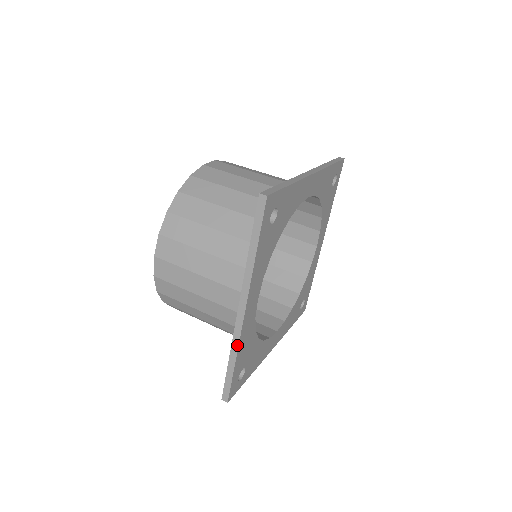
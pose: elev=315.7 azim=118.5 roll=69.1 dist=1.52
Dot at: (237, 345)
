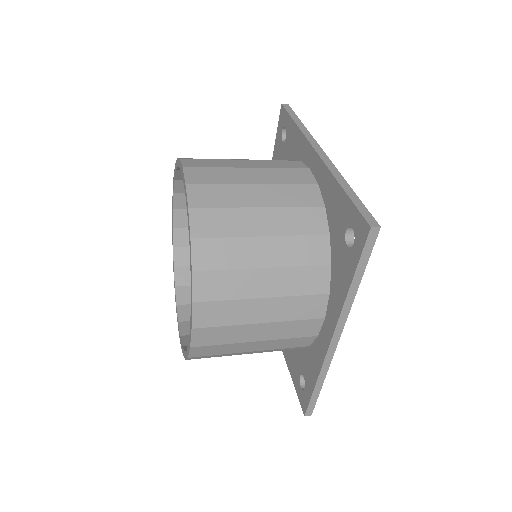
Dot at: (339, 174)
